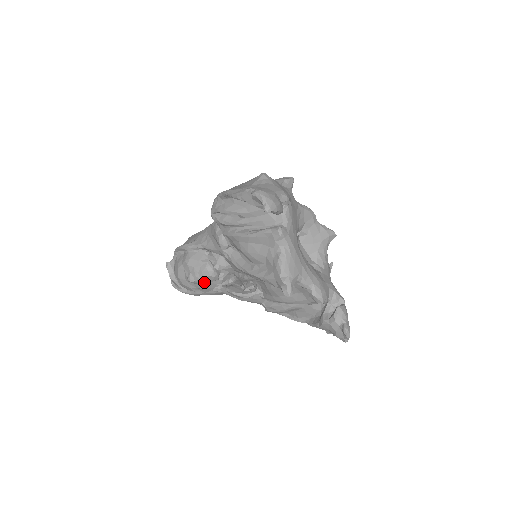
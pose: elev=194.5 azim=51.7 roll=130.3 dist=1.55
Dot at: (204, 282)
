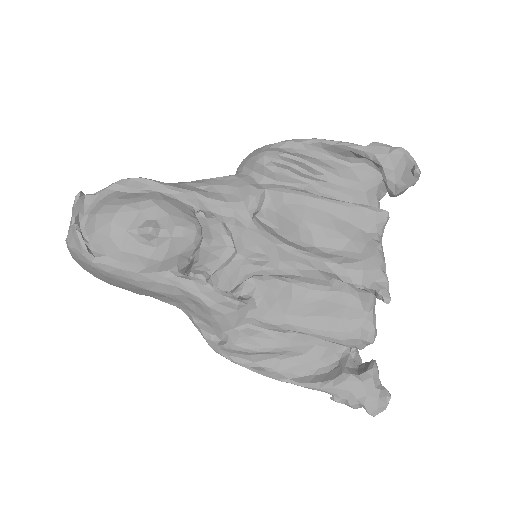
Dot at: (170, 247)
